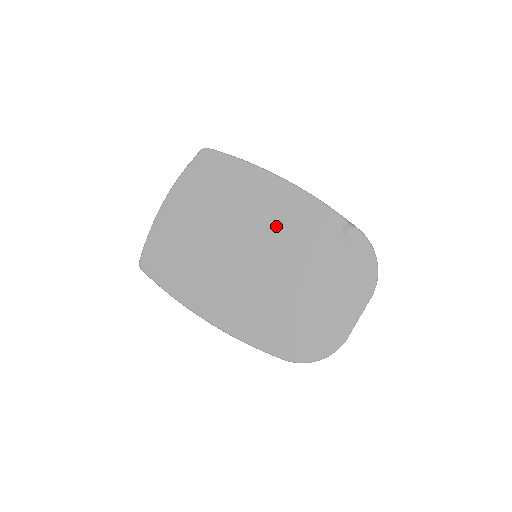
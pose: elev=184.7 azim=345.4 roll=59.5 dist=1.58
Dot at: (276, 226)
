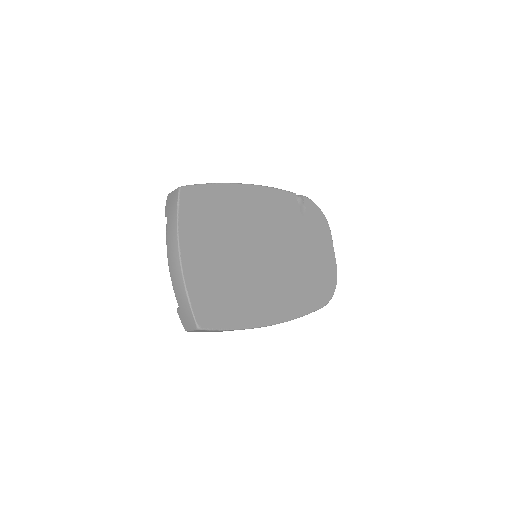
Dot at: (267, 222)
